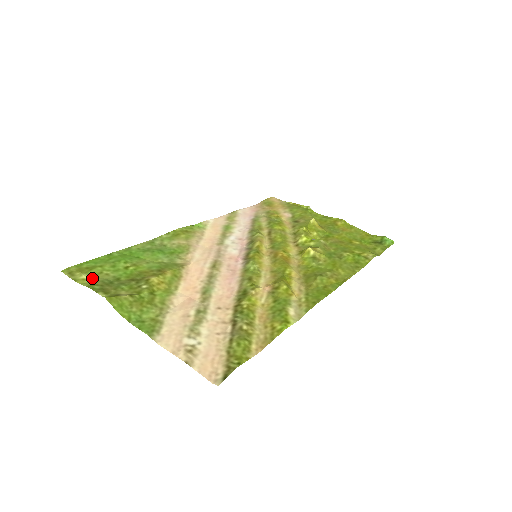
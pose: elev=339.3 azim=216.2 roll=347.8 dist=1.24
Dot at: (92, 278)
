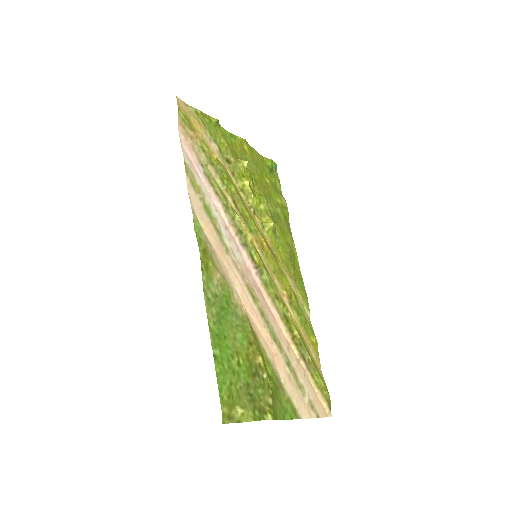
Dot at: (244, 406)
